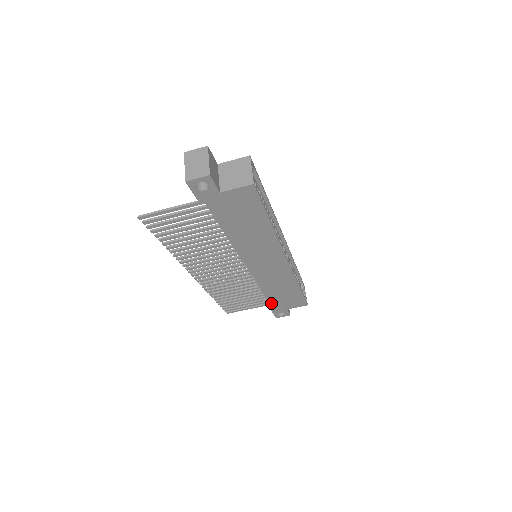
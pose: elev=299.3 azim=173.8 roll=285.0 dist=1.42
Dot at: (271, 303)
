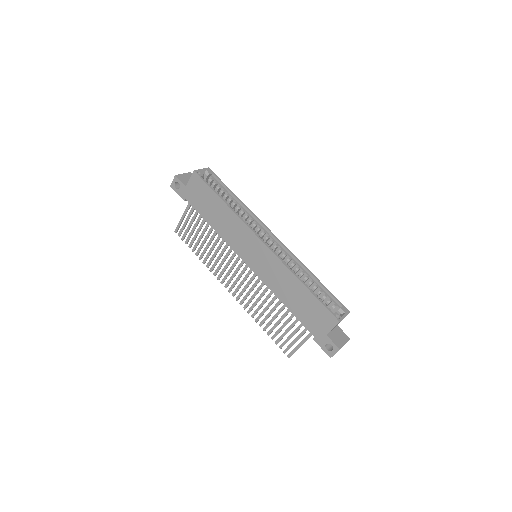
Dot at: (303, 323)
